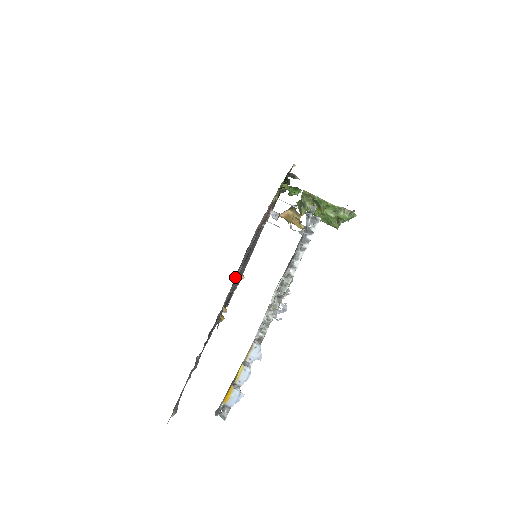
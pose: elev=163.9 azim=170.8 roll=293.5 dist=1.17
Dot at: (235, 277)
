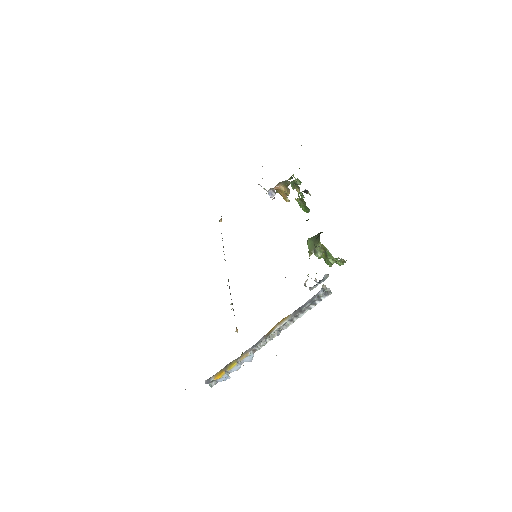
Dot at: occluded
